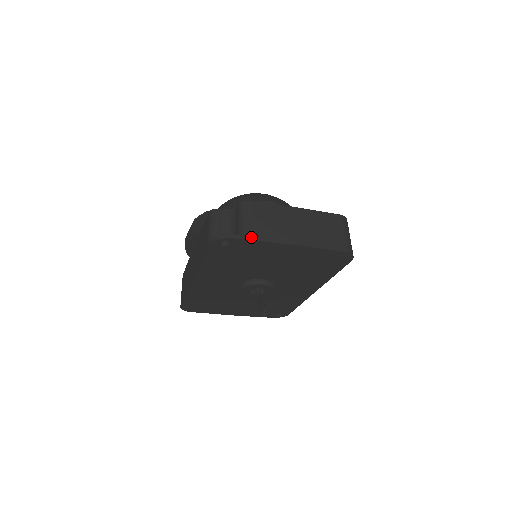
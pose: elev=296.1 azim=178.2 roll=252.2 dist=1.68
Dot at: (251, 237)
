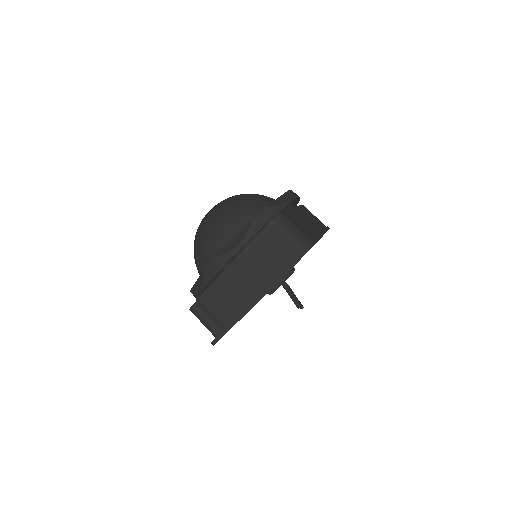
Dot at: (229, 326)
